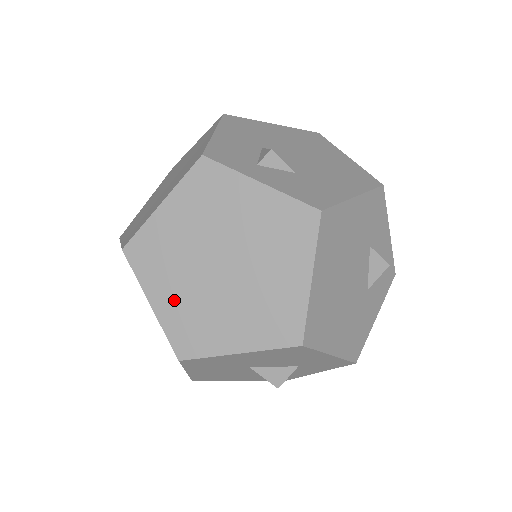
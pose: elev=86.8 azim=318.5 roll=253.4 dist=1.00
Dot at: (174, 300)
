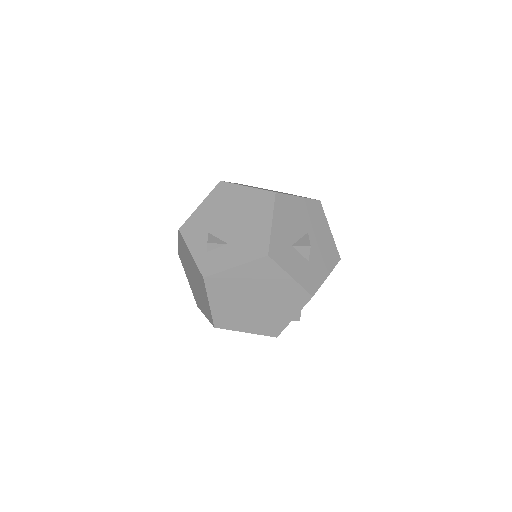
Dot at: occluded
